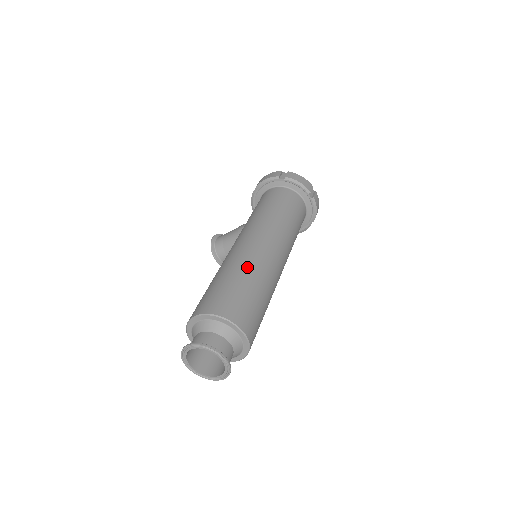
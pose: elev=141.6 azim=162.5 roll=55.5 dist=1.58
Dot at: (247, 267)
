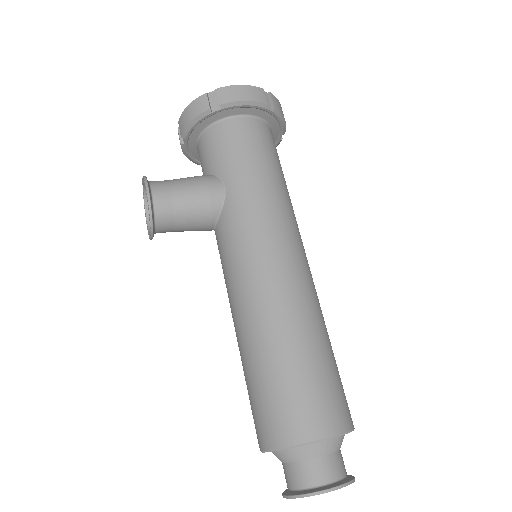
Dot at: (322, 320)
